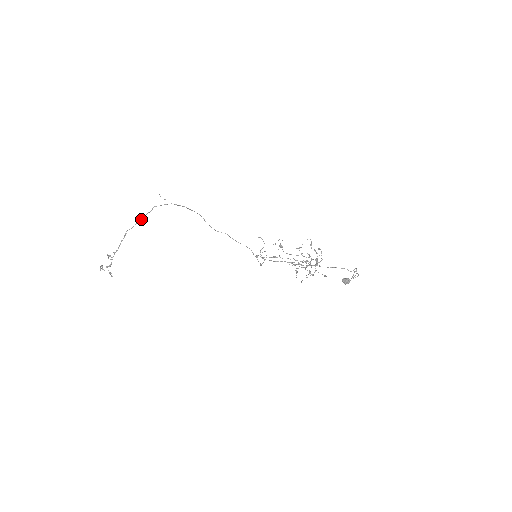
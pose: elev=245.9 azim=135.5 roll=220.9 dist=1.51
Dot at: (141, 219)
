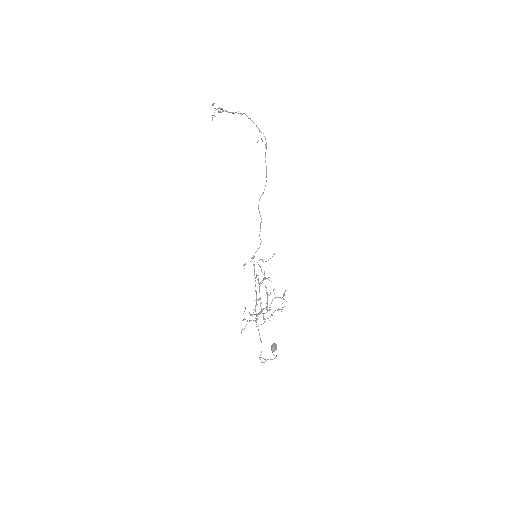
Dot at: occluded
